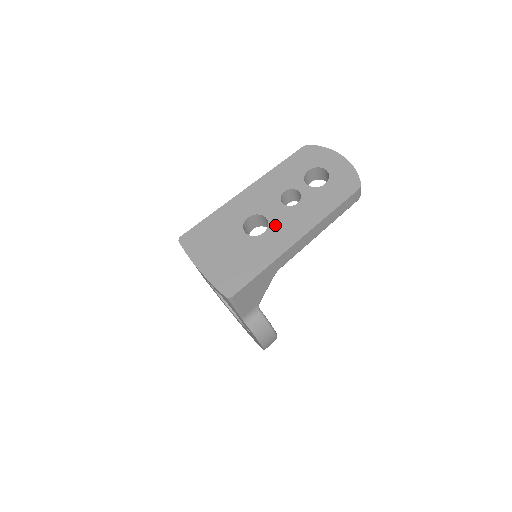
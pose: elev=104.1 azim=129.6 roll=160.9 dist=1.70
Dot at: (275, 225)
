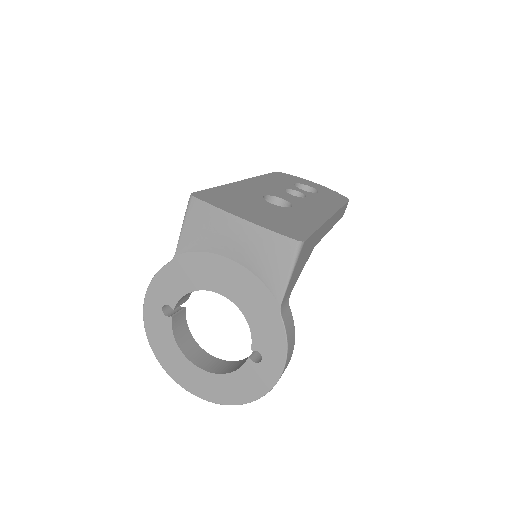
Dot at: (298, 204)
